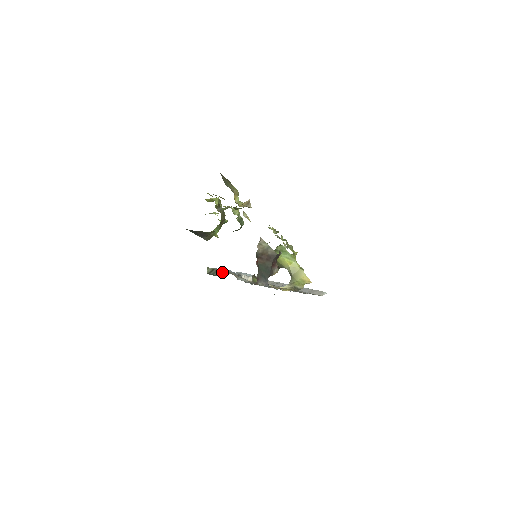
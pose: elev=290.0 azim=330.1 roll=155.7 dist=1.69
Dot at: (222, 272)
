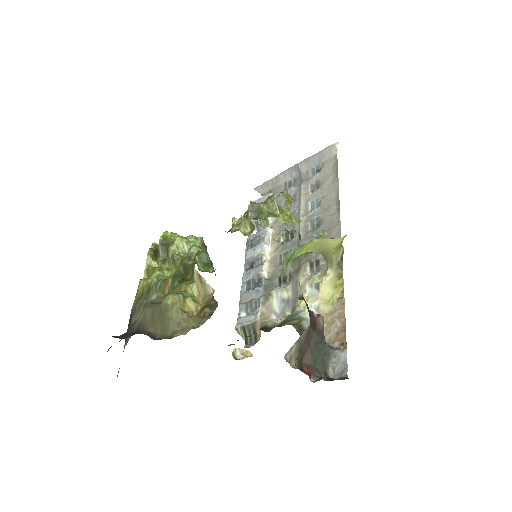
Dot at: (256, 327)
